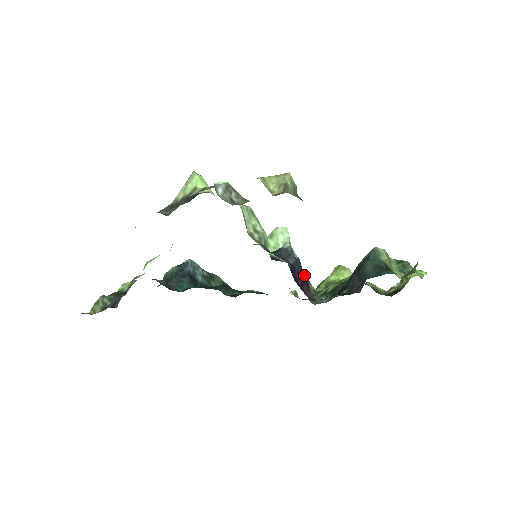
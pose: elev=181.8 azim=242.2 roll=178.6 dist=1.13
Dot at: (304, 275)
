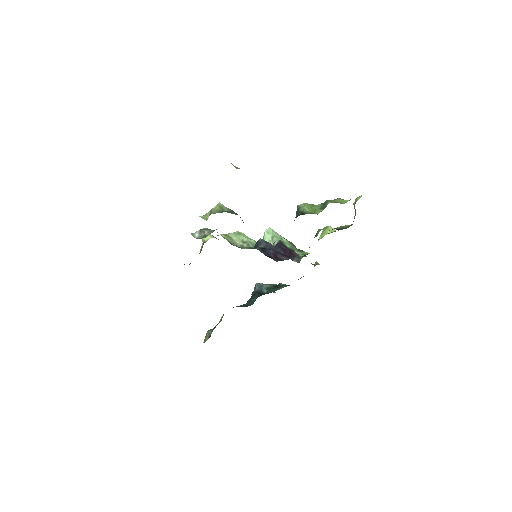
Dot at: (286, 249)
